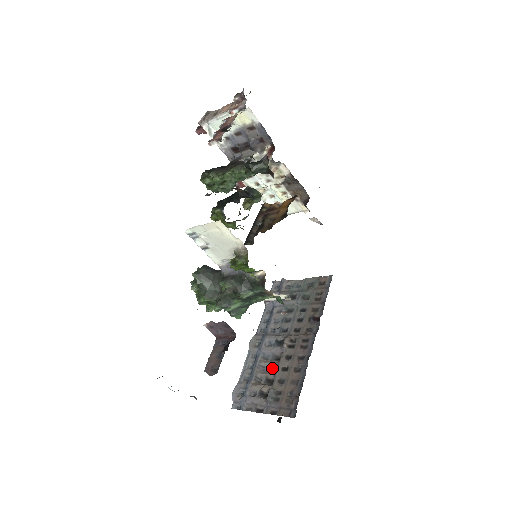
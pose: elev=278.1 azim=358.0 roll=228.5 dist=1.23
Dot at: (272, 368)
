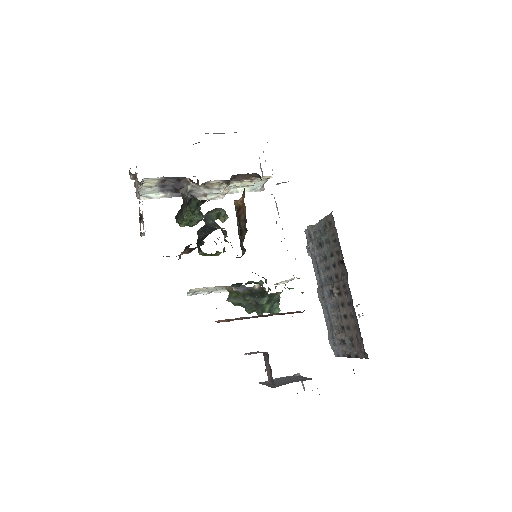
Dot at: (339, 316)
